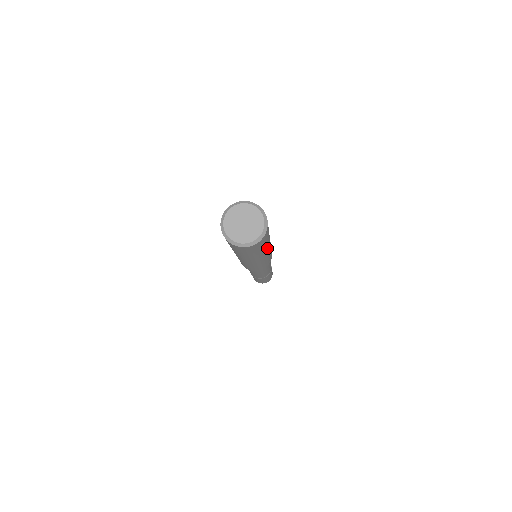
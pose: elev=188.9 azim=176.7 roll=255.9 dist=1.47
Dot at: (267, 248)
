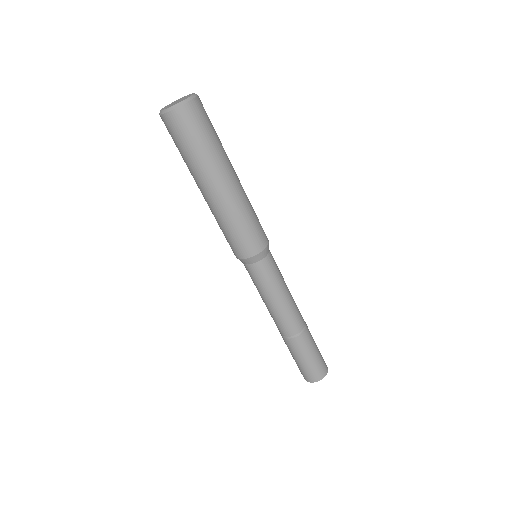
Dot at: (225, 166)
